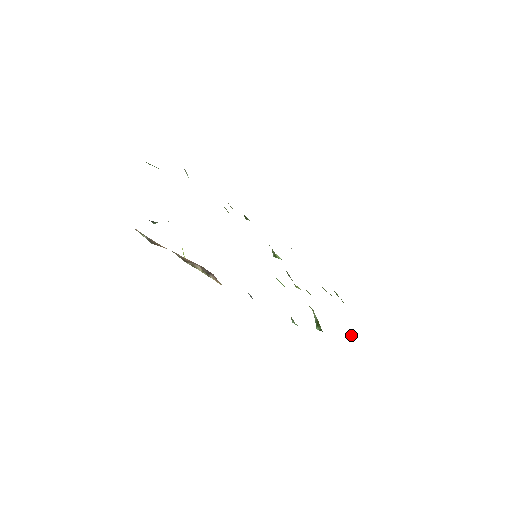
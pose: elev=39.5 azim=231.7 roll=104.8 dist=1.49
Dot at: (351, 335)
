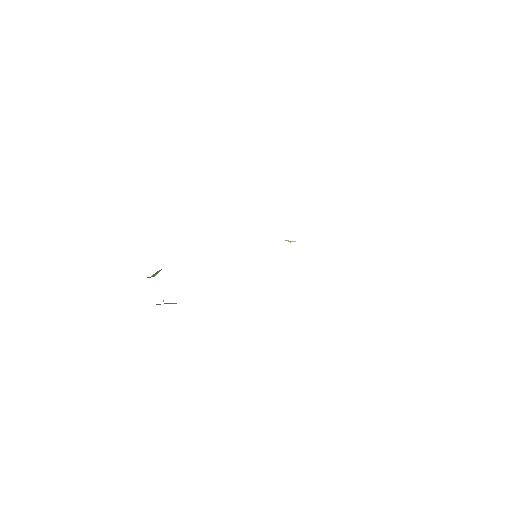
Dot at: occluded
